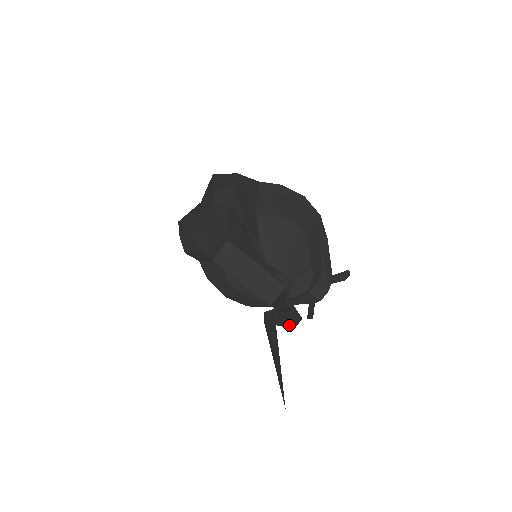
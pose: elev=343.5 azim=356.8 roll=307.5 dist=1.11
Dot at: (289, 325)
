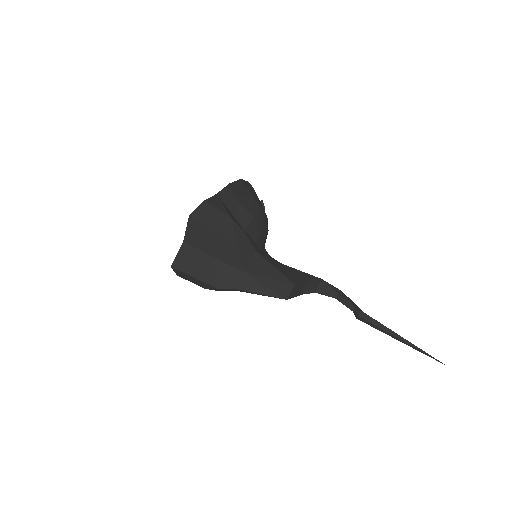
Dot at: occluded
